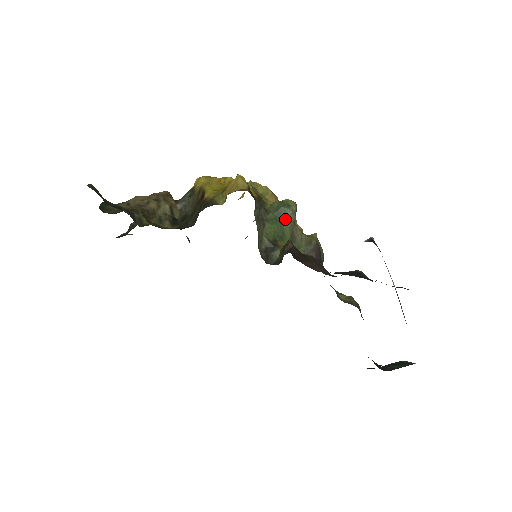
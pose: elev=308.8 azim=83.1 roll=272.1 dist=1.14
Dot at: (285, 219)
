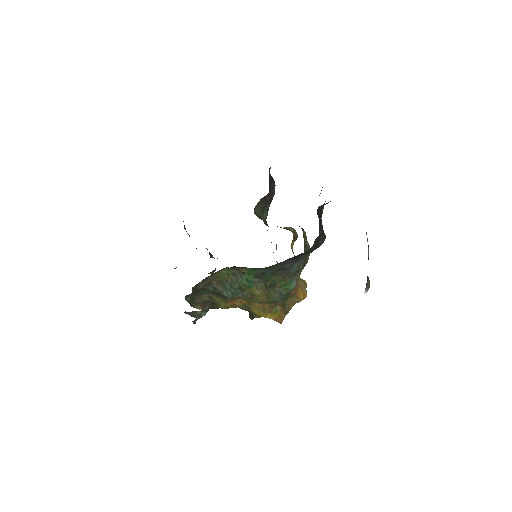
Dot at: occluded
